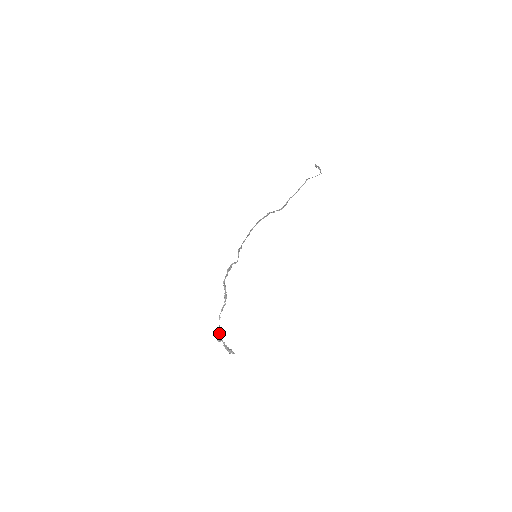
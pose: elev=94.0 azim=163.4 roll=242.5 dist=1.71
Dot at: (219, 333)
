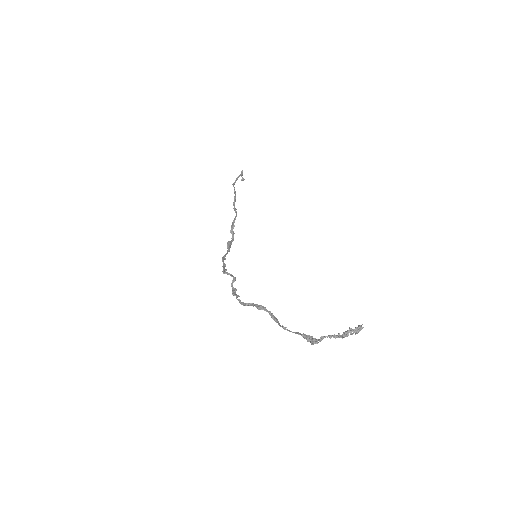
Dot at: (304, 337)
